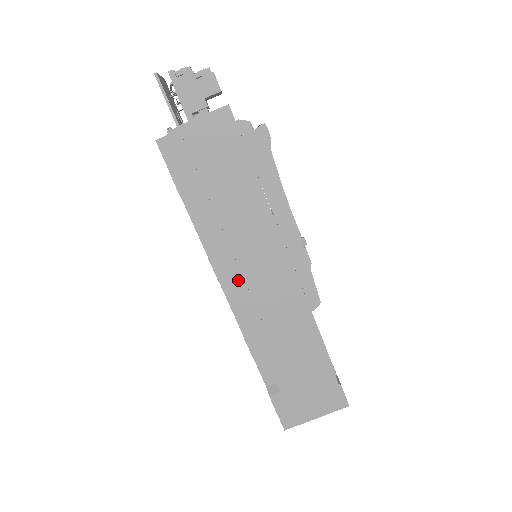
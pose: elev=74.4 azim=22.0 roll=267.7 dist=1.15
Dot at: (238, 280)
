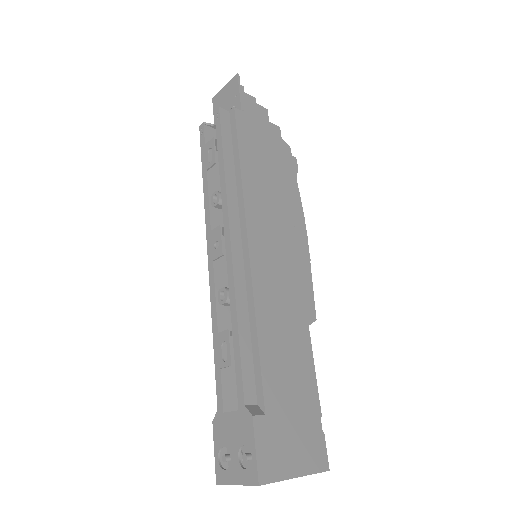
Dot at: (255, 252)
